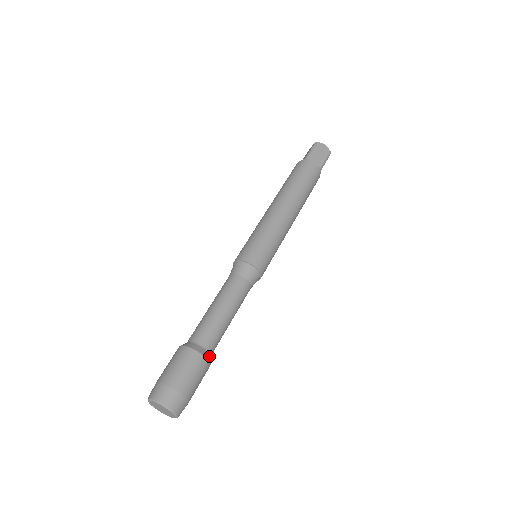
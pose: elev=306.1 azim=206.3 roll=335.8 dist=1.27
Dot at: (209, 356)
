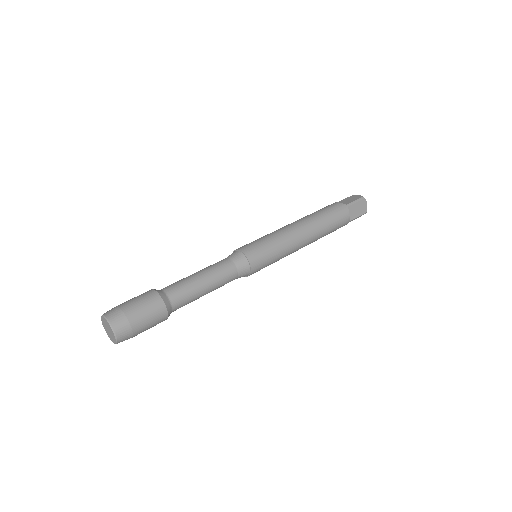
Dot at: (165, 297)
